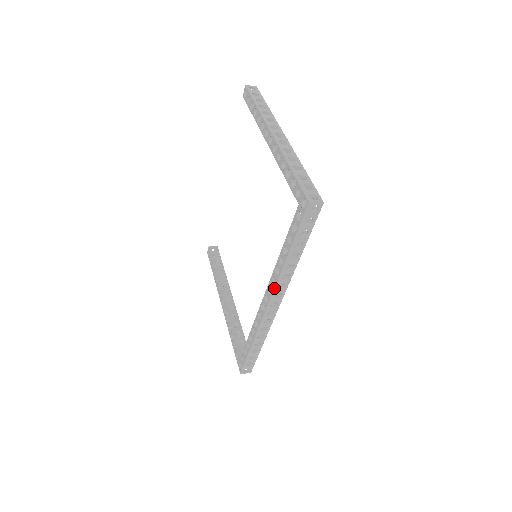
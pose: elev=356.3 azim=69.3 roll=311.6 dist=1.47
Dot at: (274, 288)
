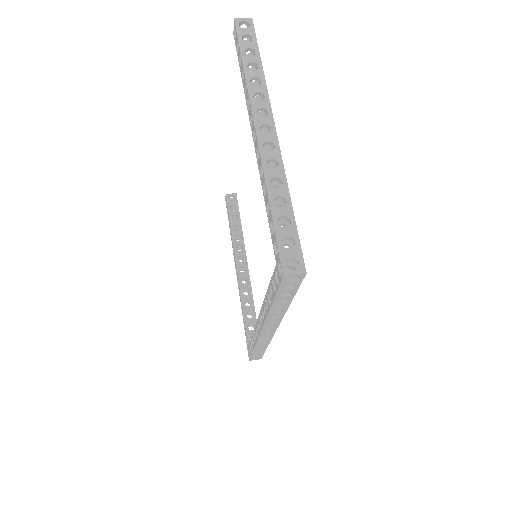
Dot at: (263, 324)
